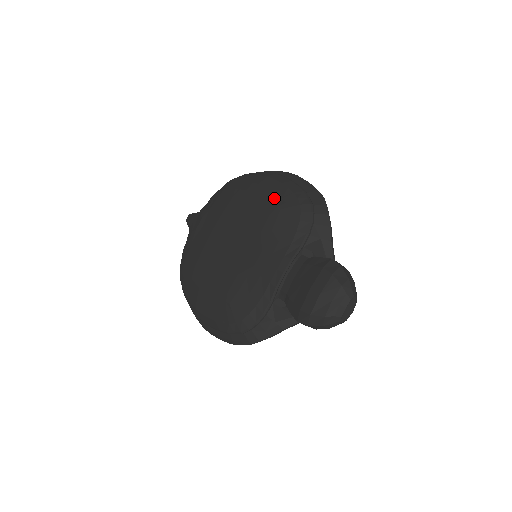
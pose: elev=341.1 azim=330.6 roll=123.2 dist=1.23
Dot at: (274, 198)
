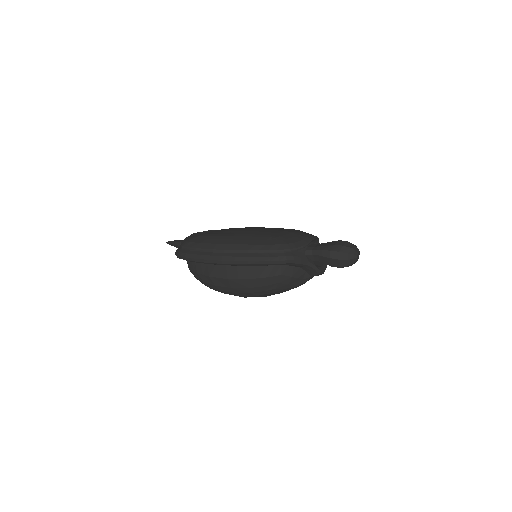
Dot at: occluded
